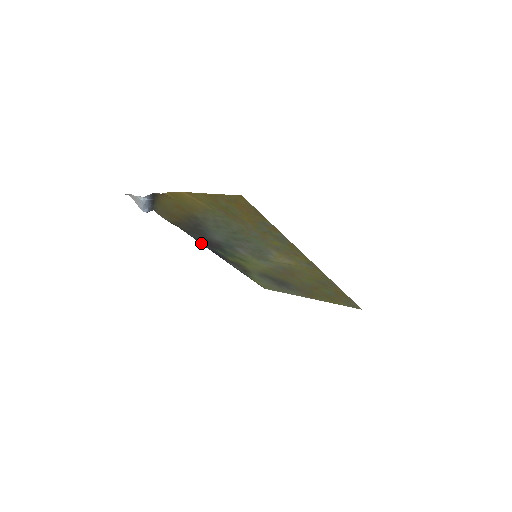
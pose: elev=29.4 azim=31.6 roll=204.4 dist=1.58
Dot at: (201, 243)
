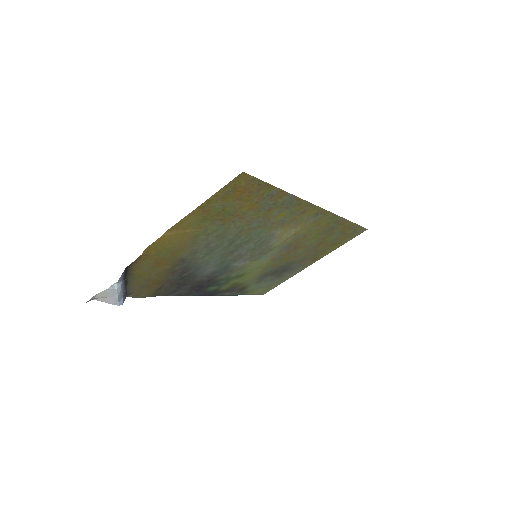
Dot at: (189, 295)
